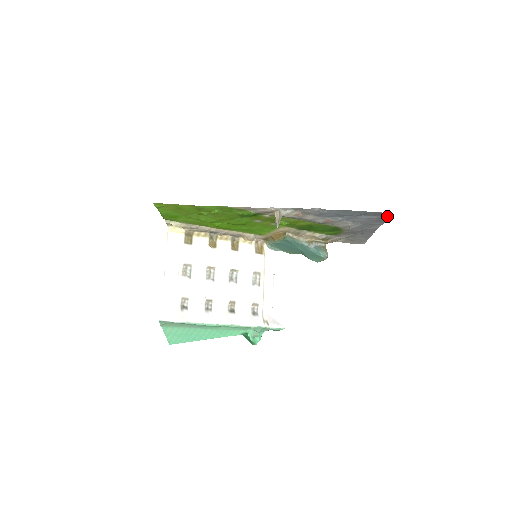
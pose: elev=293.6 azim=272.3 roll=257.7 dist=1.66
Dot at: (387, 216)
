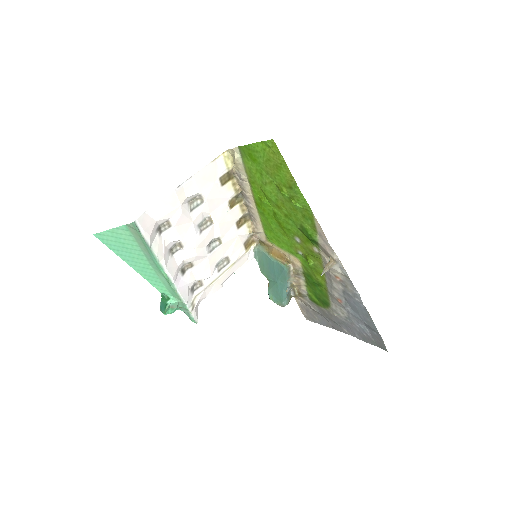
Dot at: (378, 344)
